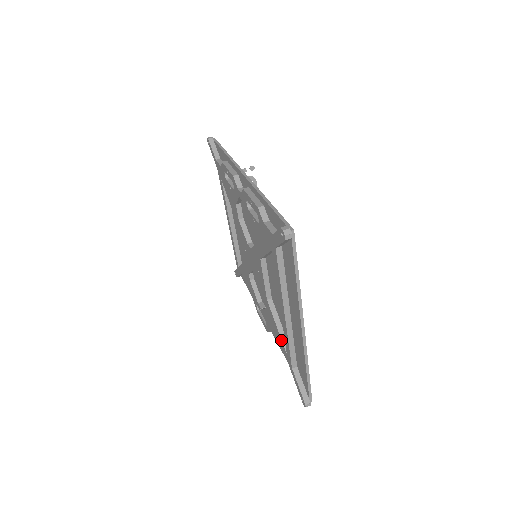
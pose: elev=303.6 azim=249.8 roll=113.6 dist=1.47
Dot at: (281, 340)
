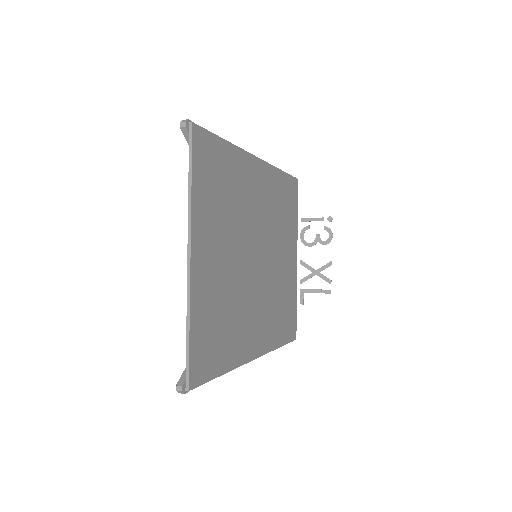
Dot at: occluded
